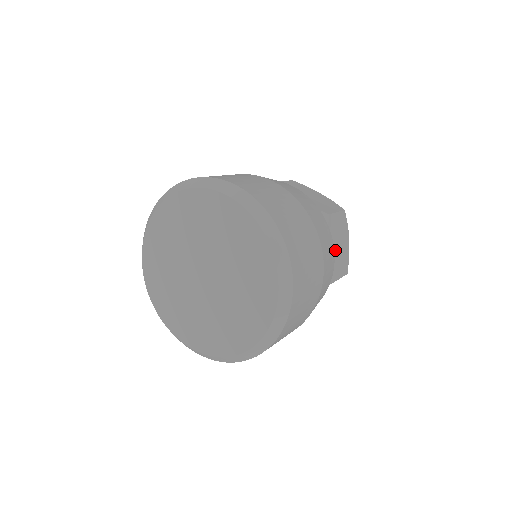
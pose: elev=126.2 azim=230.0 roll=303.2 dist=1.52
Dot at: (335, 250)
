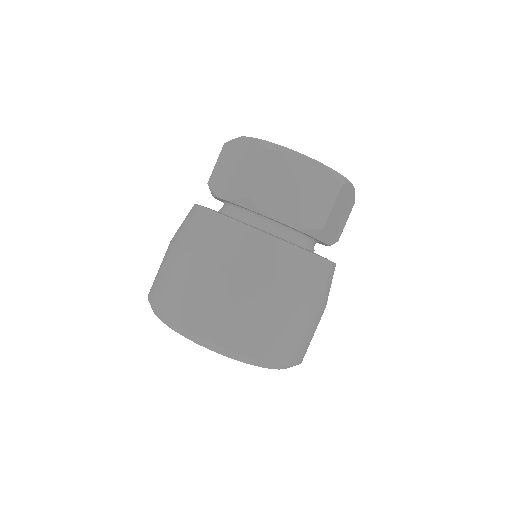
Dot at: (336, 225)
